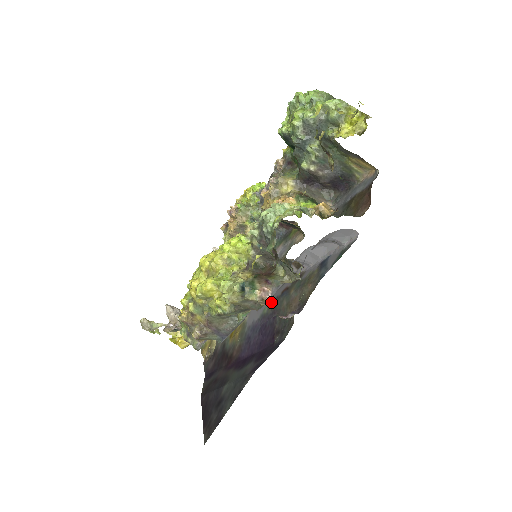
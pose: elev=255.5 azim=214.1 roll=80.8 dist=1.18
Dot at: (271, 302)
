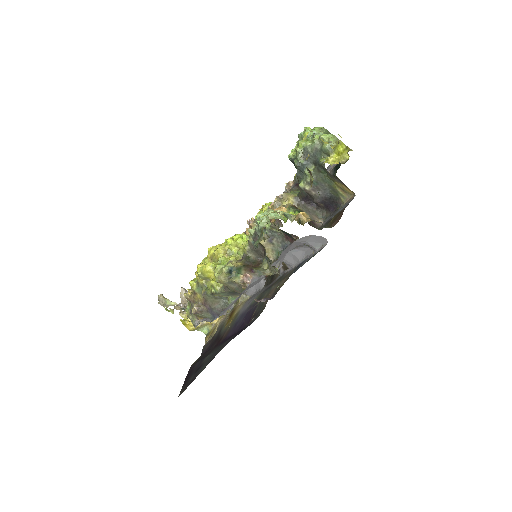
Dot at: (259, 295)
